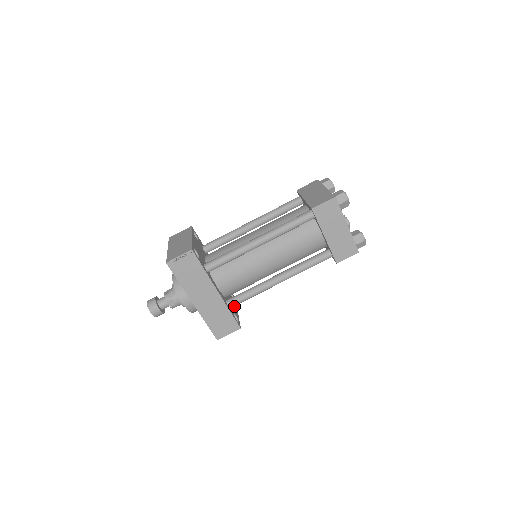
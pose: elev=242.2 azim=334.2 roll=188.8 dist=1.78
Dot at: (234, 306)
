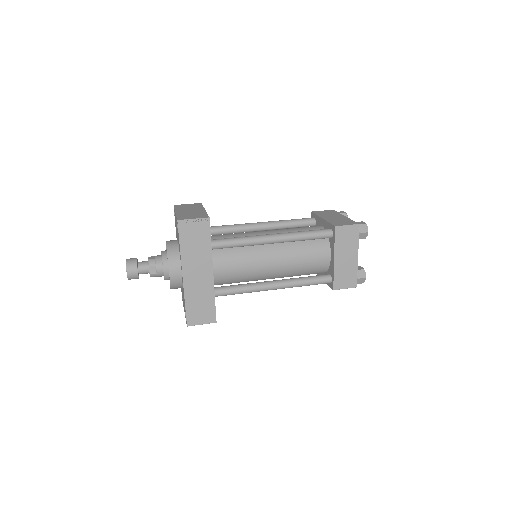
Dot at: occluded
